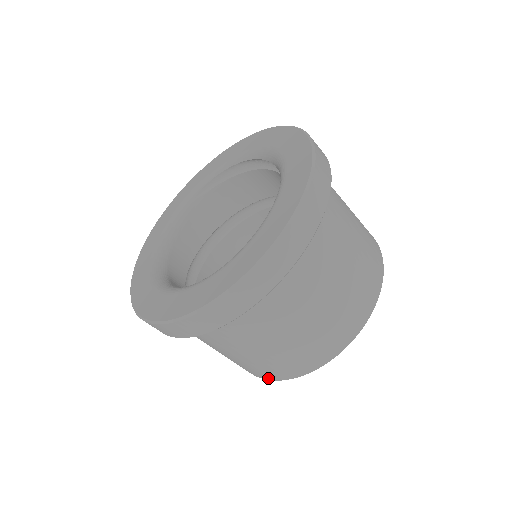
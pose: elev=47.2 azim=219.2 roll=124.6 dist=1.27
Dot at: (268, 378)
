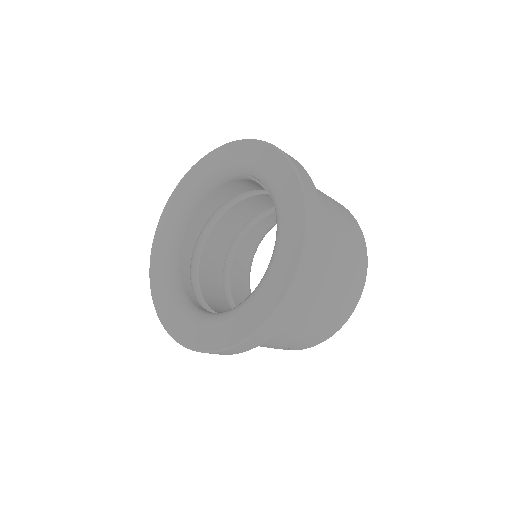
Dot at: occluded
